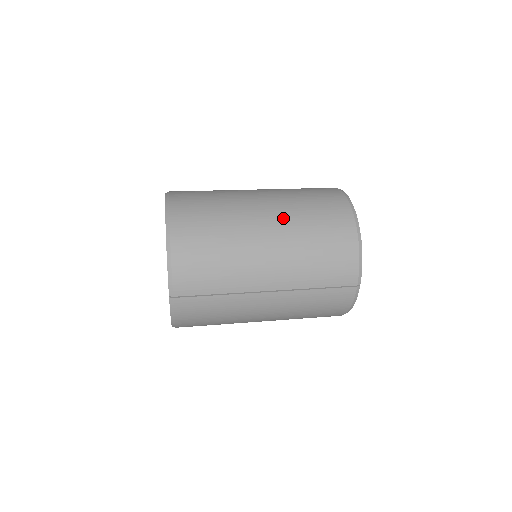
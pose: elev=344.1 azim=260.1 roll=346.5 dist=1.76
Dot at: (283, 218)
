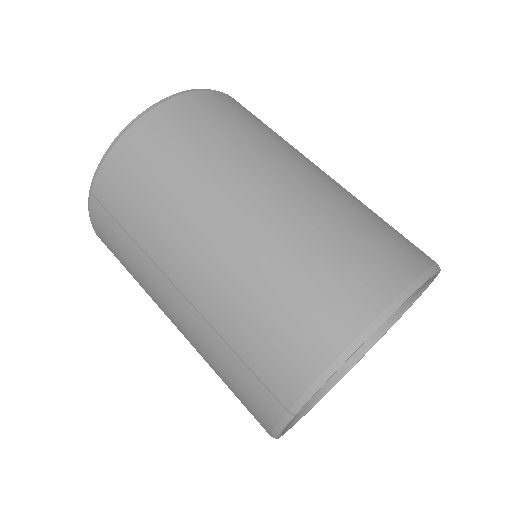
Dot at: (280, 214)
